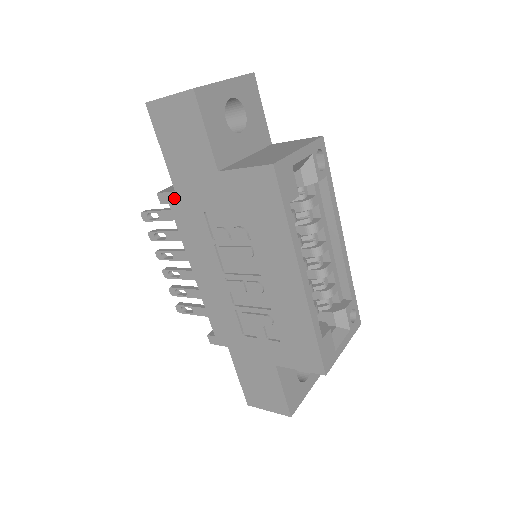
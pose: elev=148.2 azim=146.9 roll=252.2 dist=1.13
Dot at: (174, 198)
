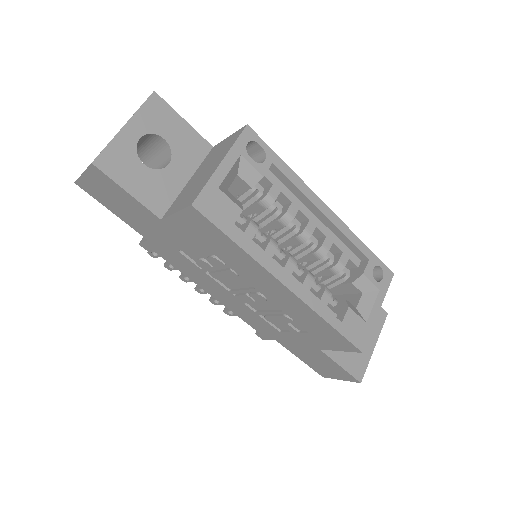
Dot at: (151, 245)
